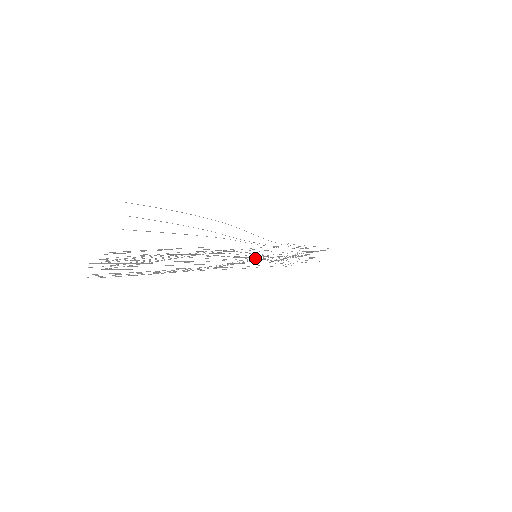
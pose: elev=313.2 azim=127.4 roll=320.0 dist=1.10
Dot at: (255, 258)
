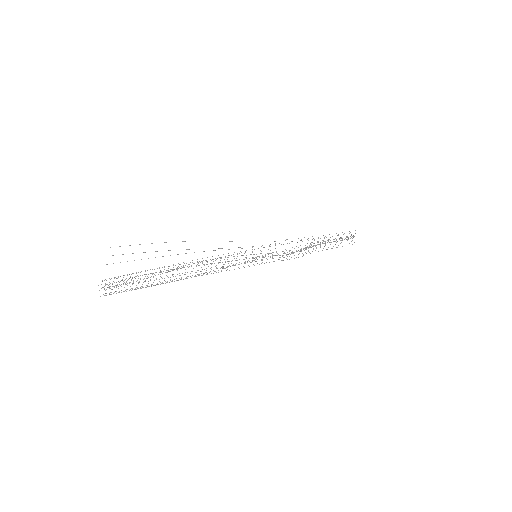
Dot at: occluded
